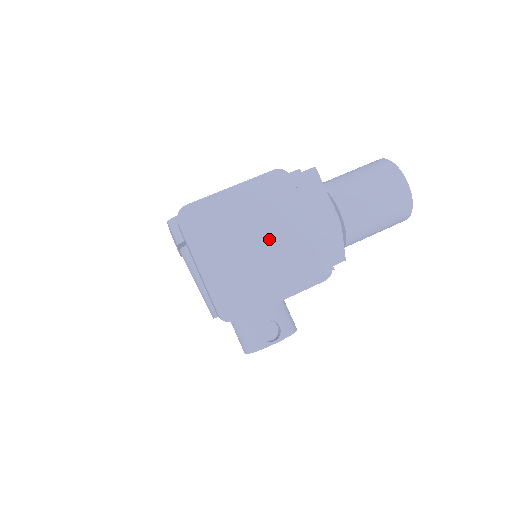
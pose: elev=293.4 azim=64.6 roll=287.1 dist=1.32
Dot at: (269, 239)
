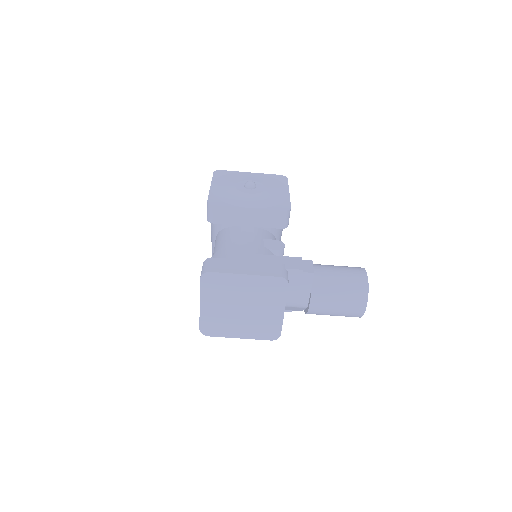
Dot at: (252, 309)
